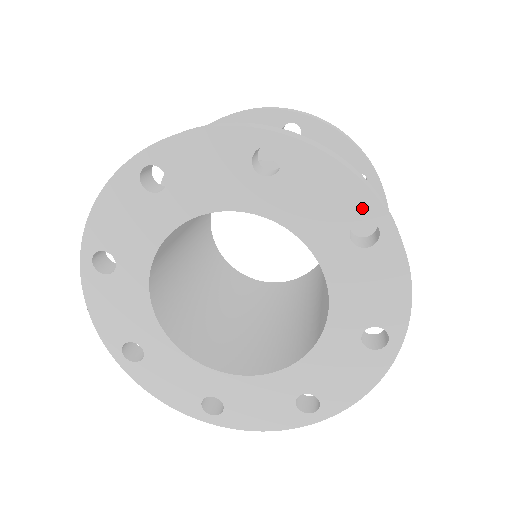
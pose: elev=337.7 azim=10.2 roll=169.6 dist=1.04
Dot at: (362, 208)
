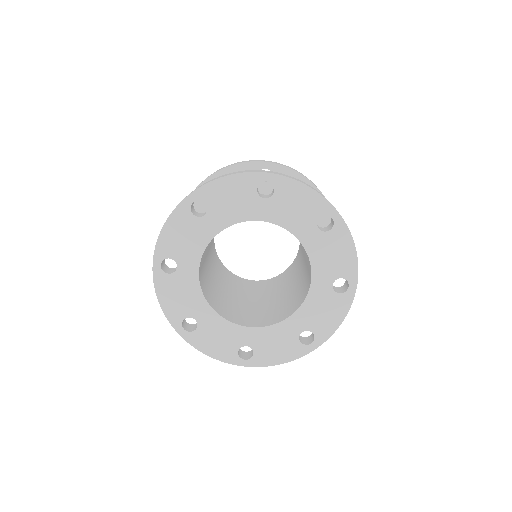
Dot at: (252, 182)
